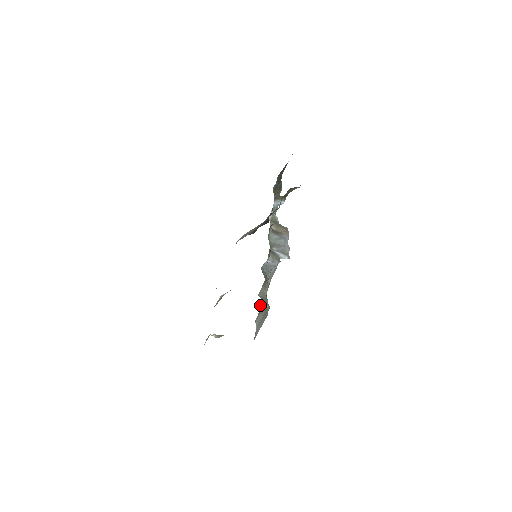
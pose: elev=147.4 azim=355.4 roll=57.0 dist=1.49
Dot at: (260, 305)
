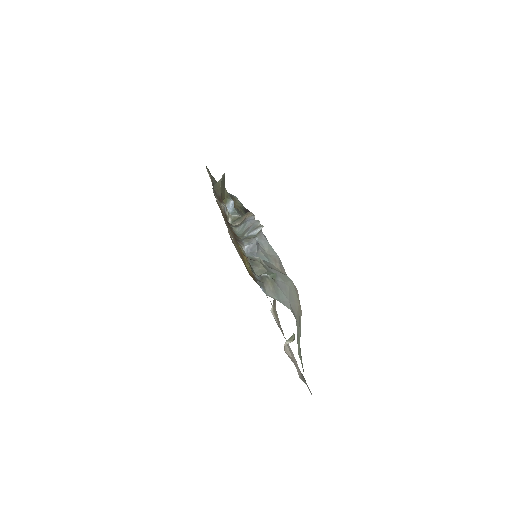
Dot at: (257, 281)
